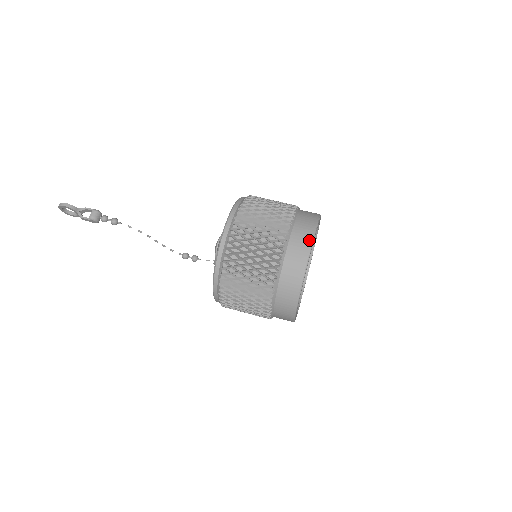
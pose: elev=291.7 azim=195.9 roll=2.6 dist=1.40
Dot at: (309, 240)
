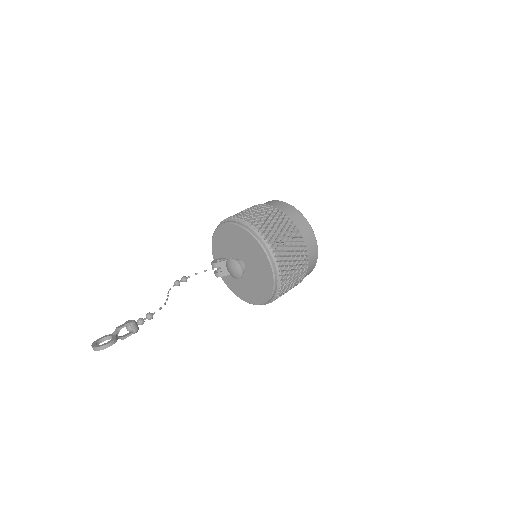
Dot at: (314, 237)
